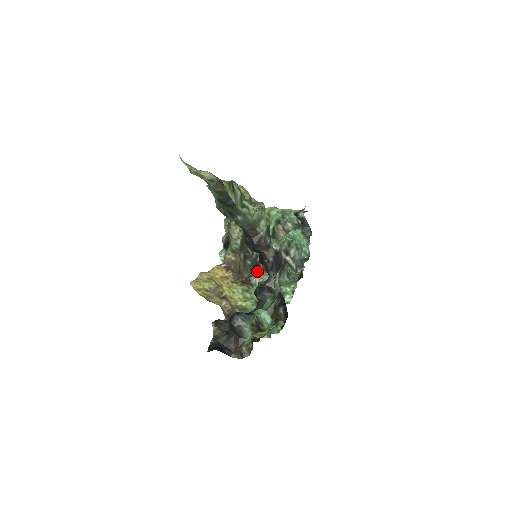
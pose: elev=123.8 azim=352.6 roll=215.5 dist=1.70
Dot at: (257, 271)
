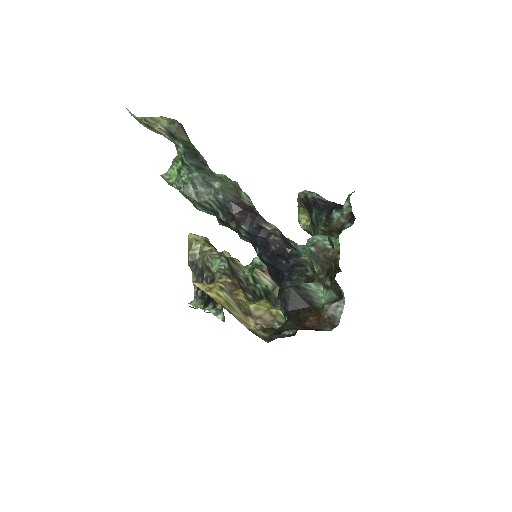
Dot at: occluded
